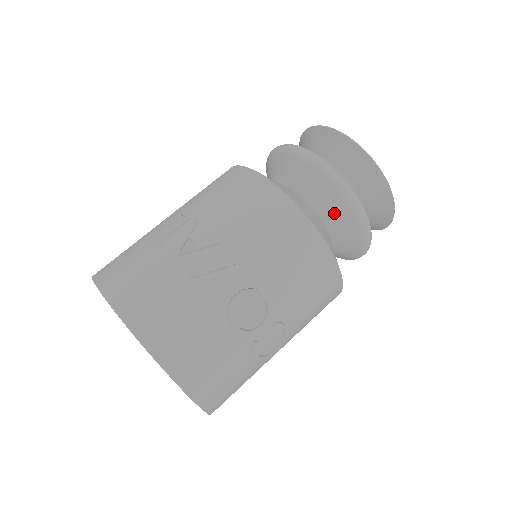
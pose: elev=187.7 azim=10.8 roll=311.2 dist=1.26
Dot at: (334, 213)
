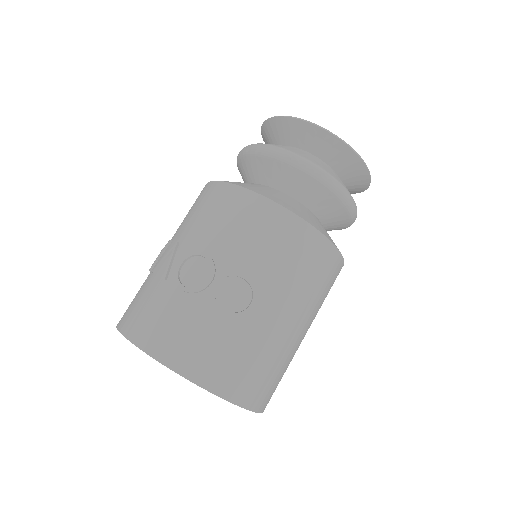
Dot at: (269, 172)
